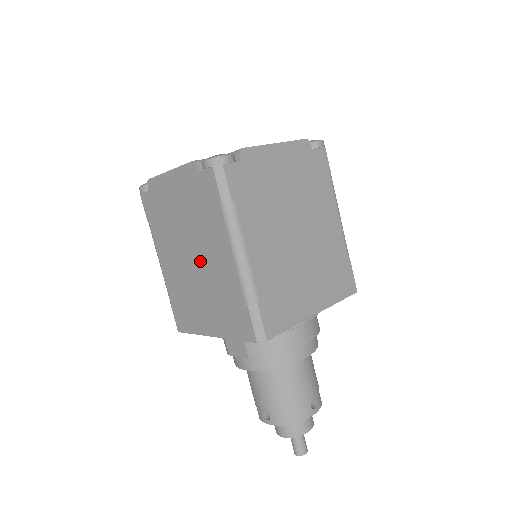
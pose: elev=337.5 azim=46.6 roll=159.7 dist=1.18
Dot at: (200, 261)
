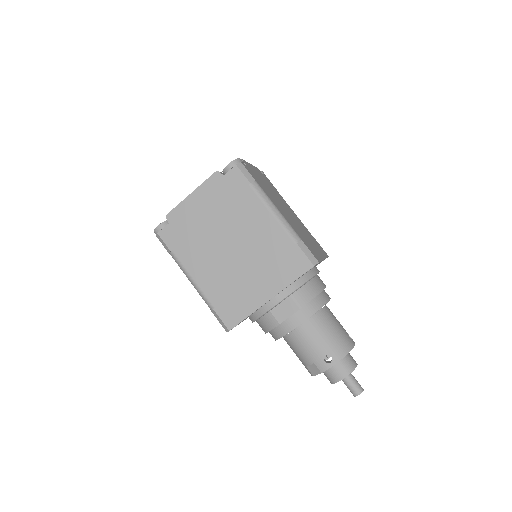
Dot at: (240, 243)
